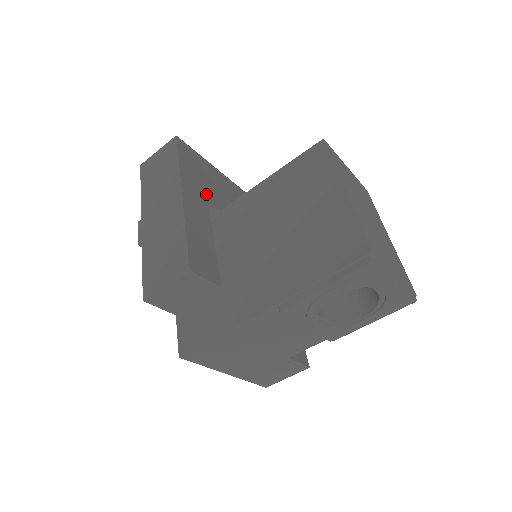
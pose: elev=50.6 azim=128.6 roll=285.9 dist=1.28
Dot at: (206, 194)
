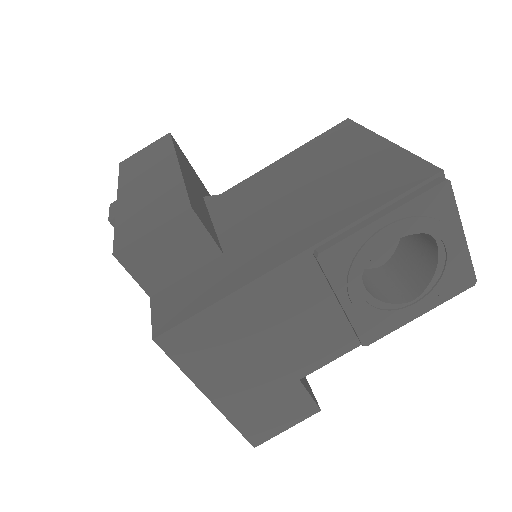
Dot at: (199, 187)
